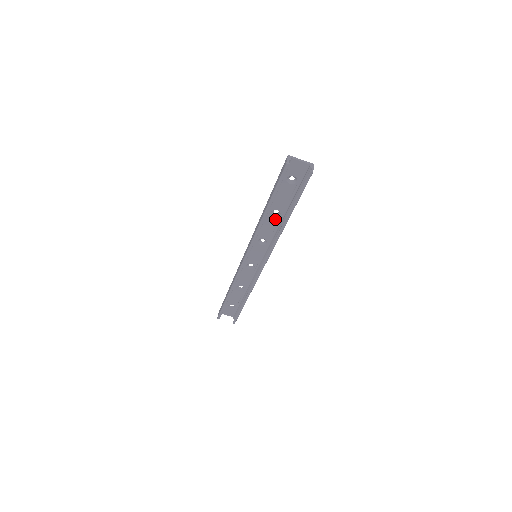
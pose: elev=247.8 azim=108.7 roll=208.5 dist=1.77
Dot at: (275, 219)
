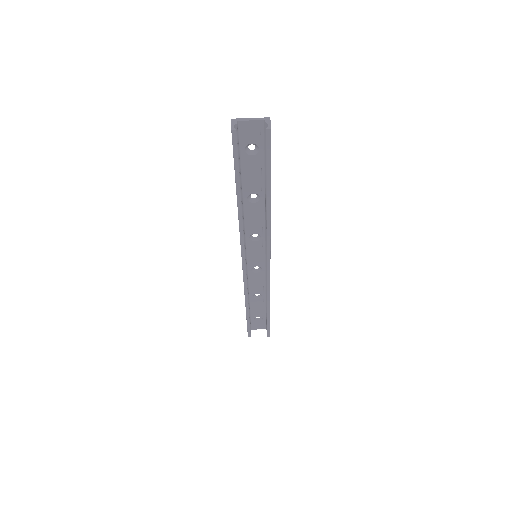
Dot at: (256, 205)
